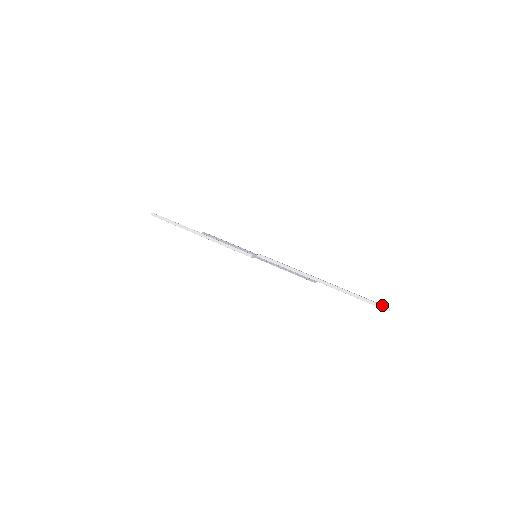
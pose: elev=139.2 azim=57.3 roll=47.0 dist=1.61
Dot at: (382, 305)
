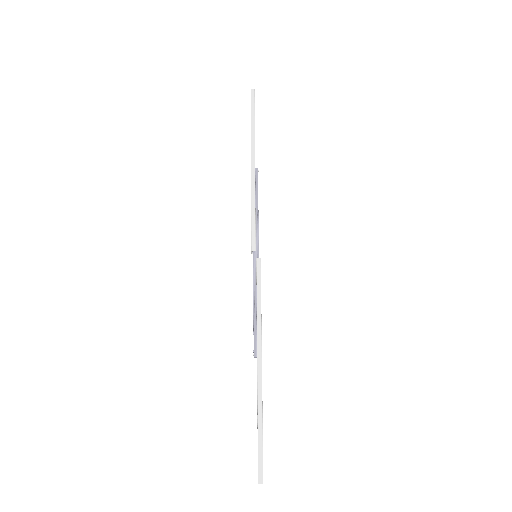
Dot at: occluded
